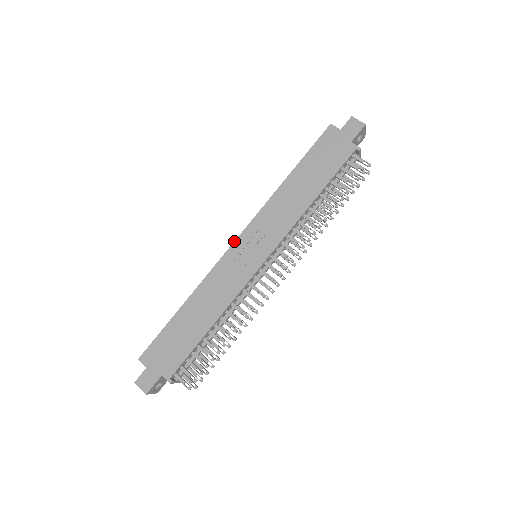
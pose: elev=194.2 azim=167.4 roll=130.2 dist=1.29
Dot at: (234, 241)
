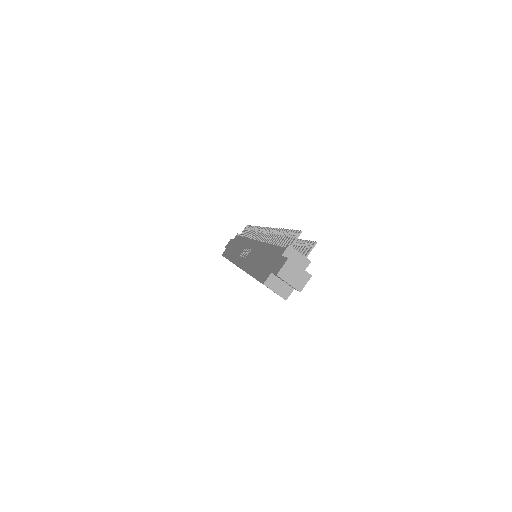
Dot at: occluded
